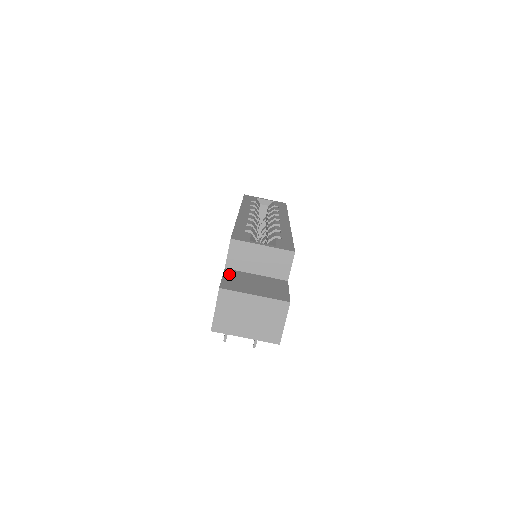
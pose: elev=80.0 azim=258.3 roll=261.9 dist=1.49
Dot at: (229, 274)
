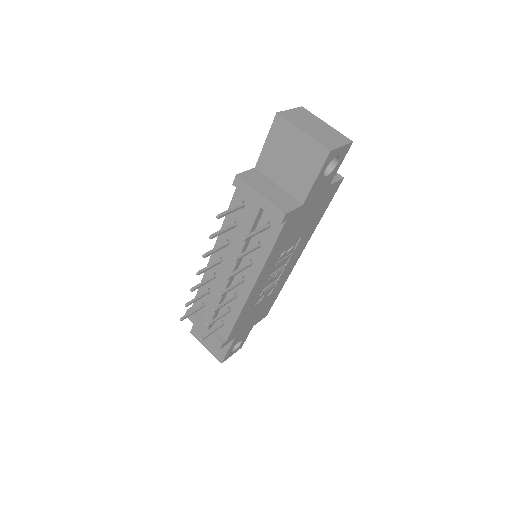
Dot at: occluded
